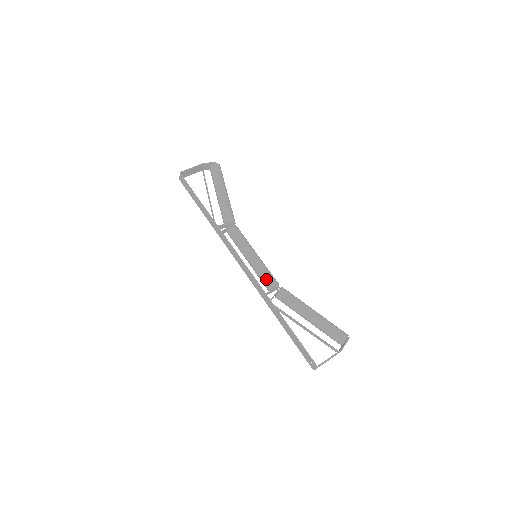
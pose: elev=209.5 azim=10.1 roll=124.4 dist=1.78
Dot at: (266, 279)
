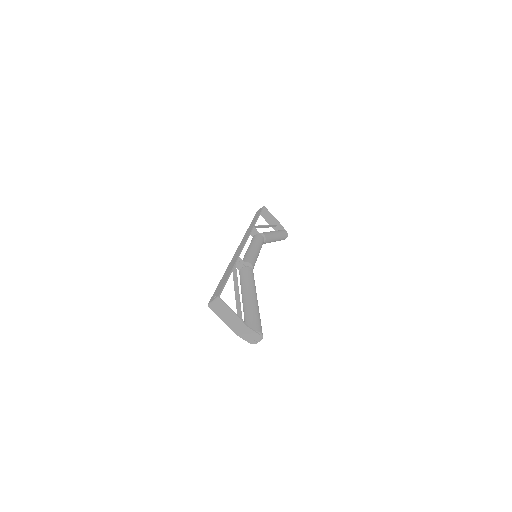
Dot at: (249, 257)
